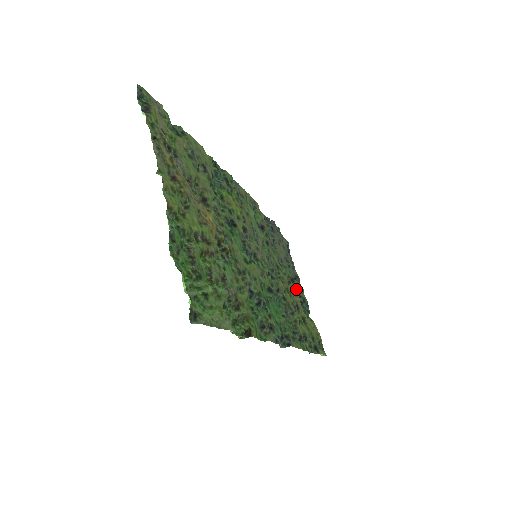
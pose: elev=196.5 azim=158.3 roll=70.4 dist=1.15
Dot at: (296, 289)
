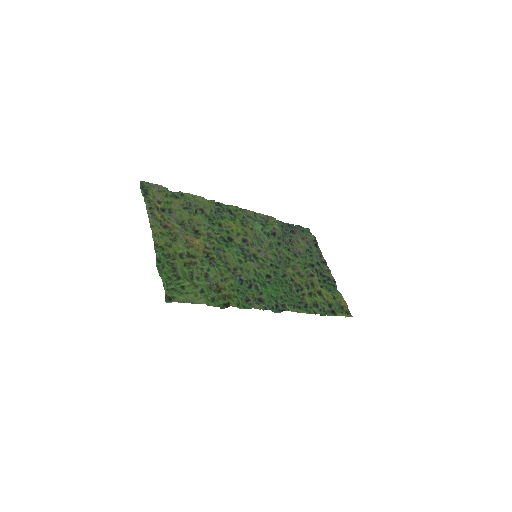
Dot at: (316, 272)
